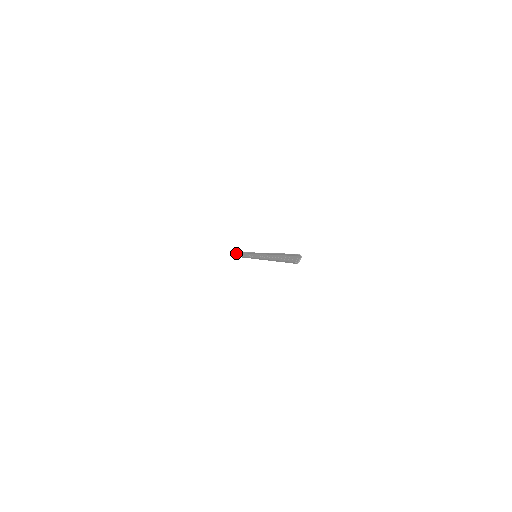
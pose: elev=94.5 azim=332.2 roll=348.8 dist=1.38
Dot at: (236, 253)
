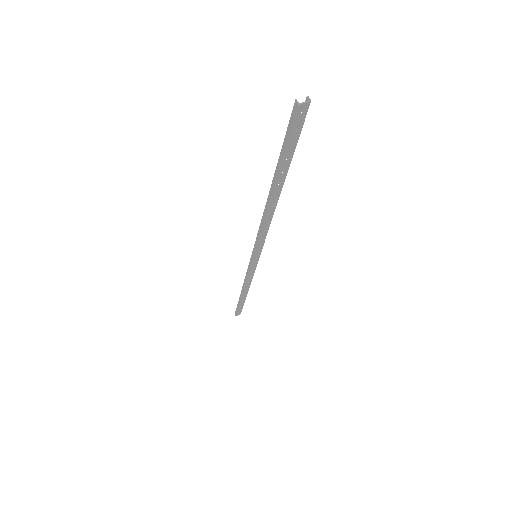
Dot at: (239, 313)
